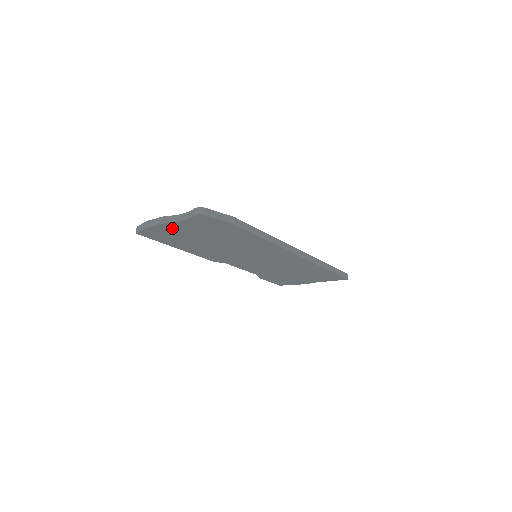
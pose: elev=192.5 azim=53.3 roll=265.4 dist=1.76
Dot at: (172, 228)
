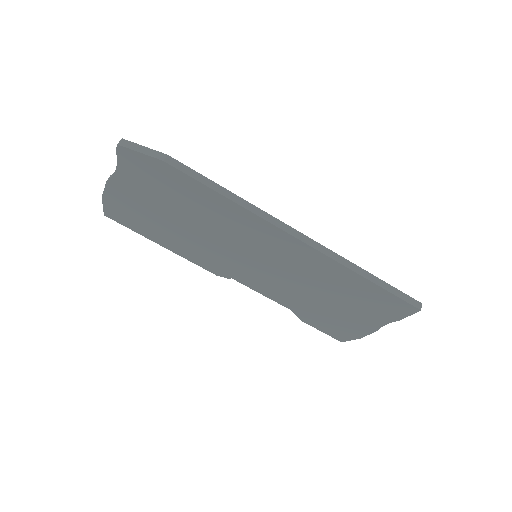
Dot at: (121, 192)
